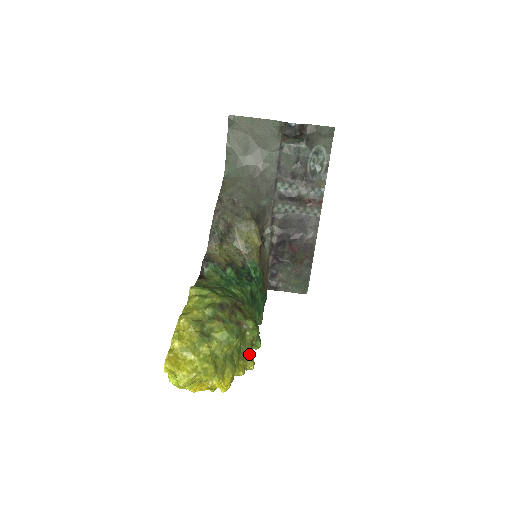
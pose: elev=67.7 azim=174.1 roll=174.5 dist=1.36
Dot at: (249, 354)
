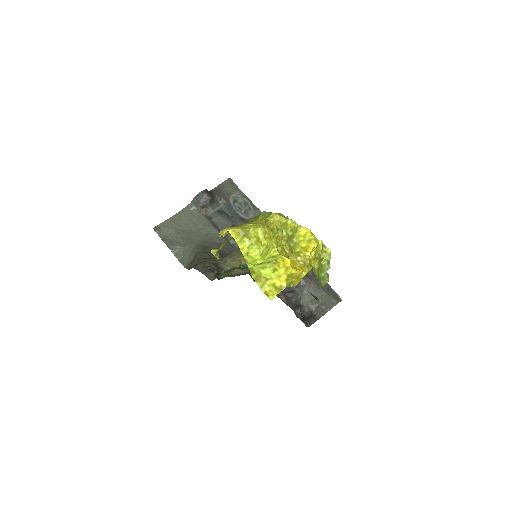
Dot at: occluded
